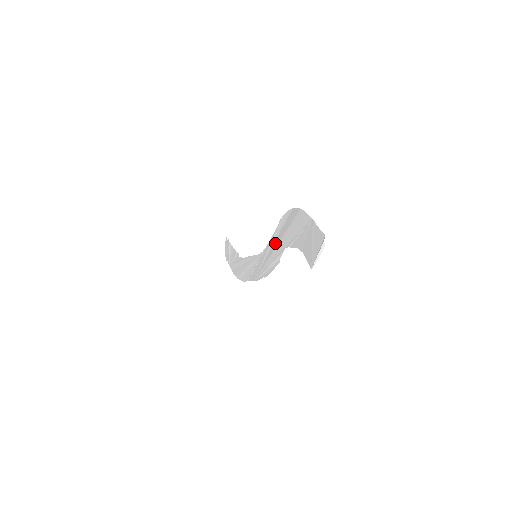
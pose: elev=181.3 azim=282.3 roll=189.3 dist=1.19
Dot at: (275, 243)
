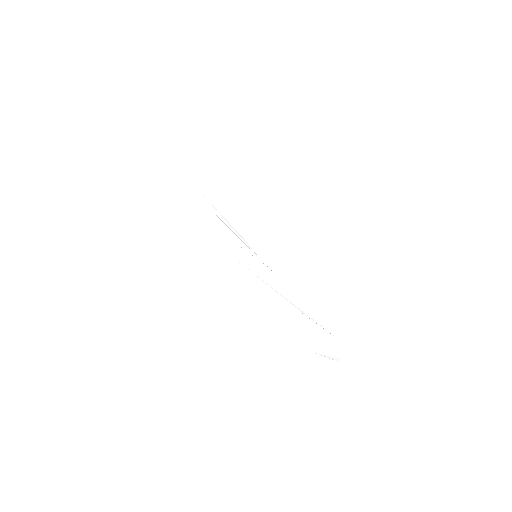
Dot at: (289, 289)
